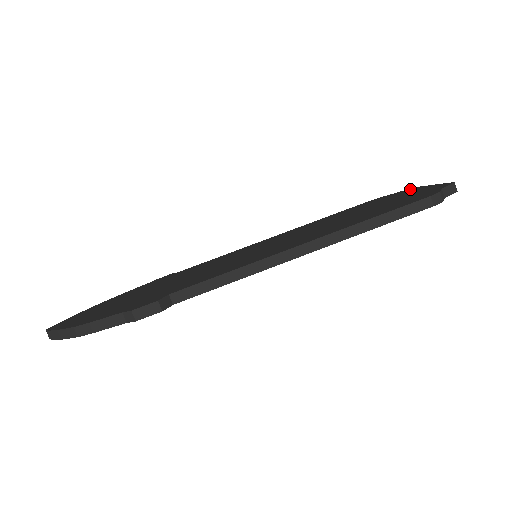
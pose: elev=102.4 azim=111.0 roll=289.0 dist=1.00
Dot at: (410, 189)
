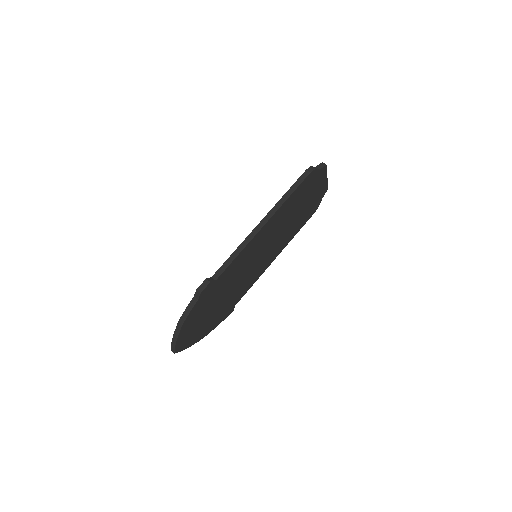
Dot at: occluded
